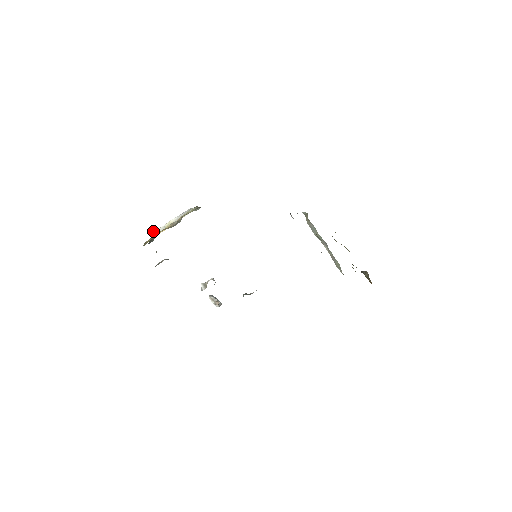
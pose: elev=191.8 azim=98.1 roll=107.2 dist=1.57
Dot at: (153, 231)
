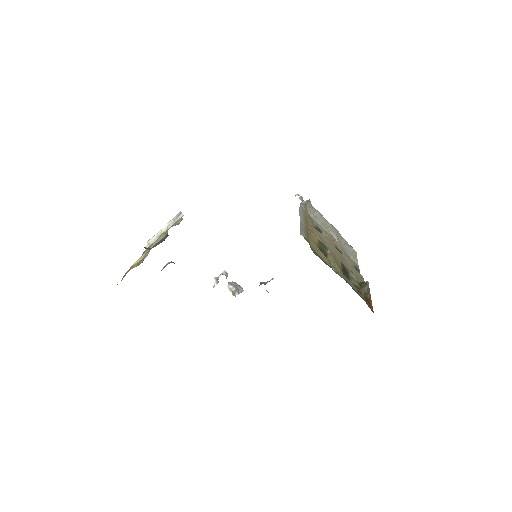
Dot at: (148, 240)
